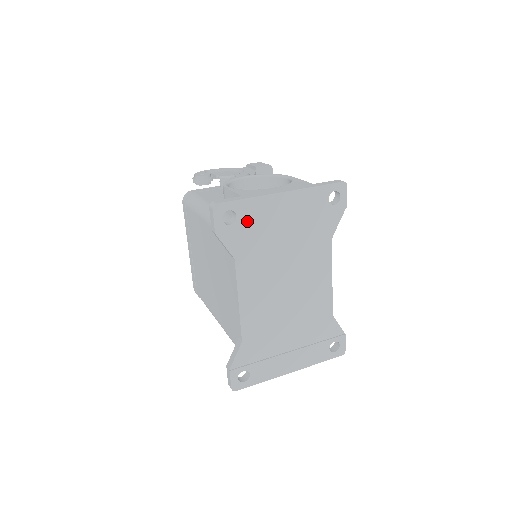
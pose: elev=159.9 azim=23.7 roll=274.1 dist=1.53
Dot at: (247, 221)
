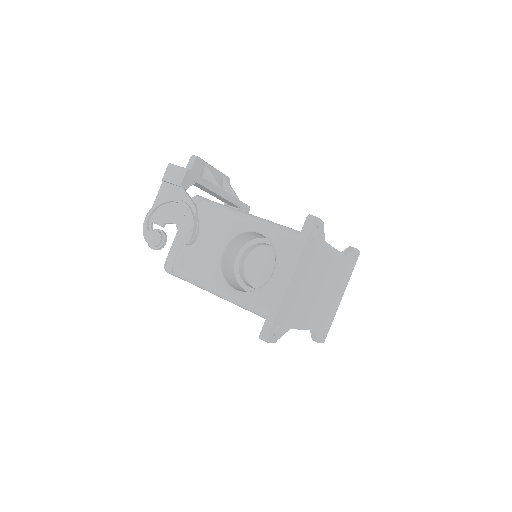
Dot at: (285, 315)
